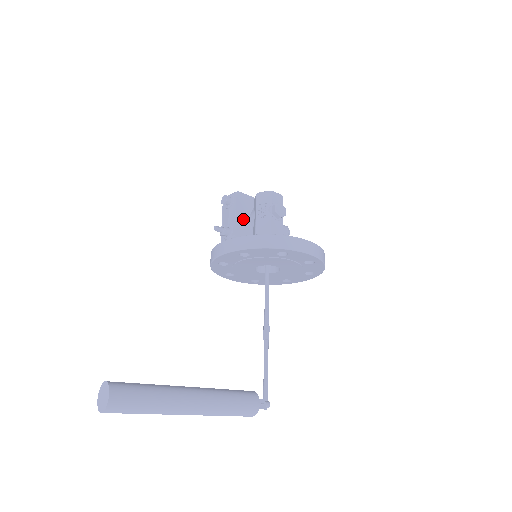
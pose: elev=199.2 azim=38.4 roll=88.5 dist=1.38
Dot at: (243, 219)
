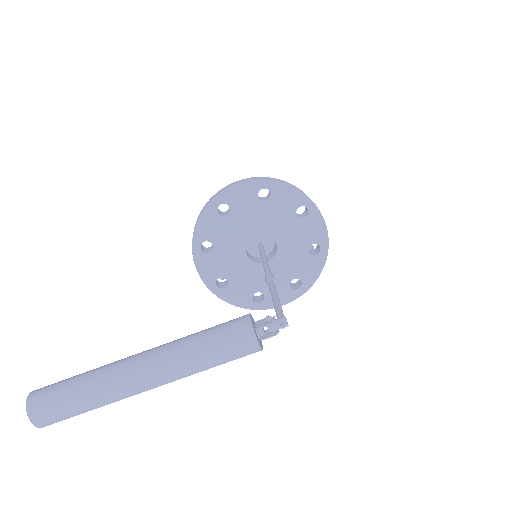
Dot at: occluded
